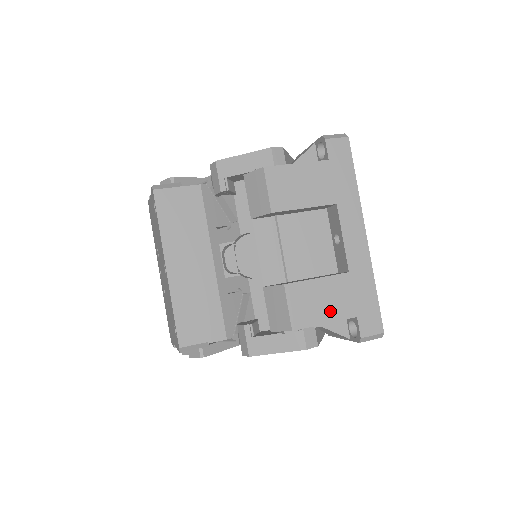
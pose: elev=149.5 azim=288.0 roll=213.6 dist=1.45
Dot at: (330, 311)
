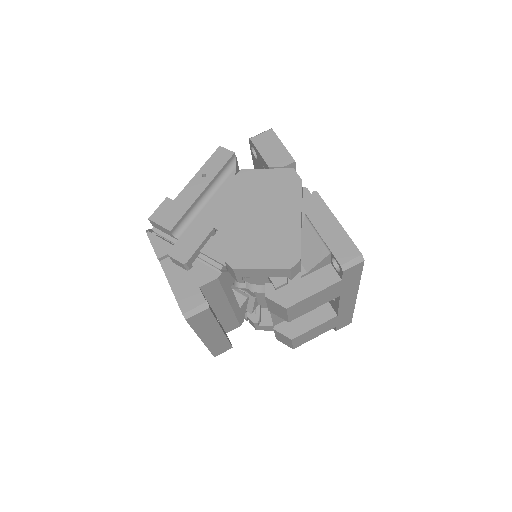
Dot at: (319, 333)
